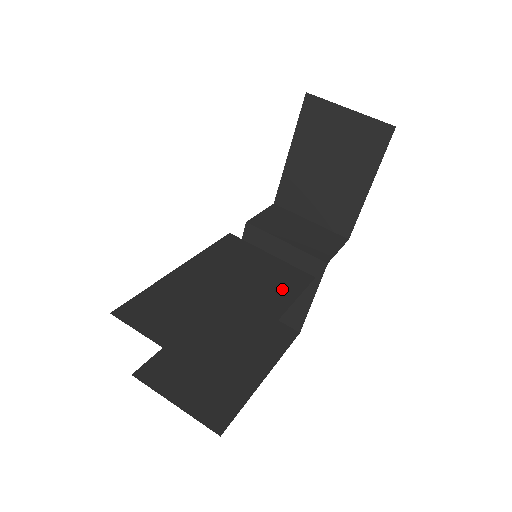
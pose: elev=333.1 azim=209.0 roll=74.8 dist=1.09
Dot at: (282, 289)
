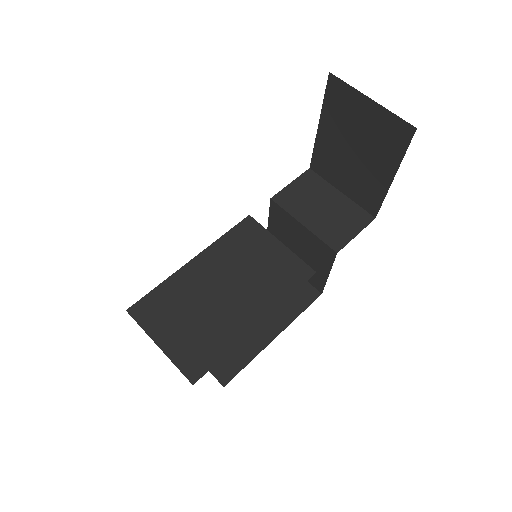
Dot at: (277, 287)
